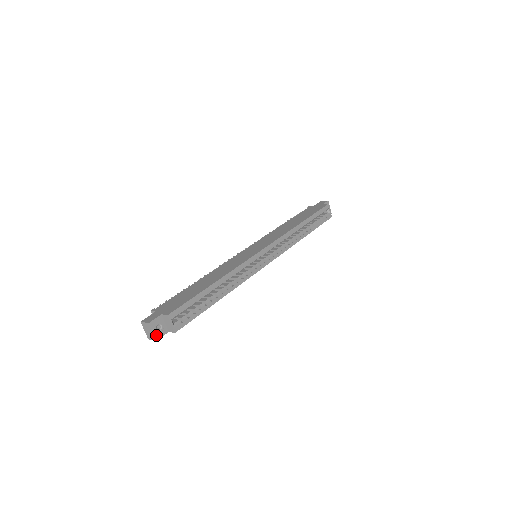
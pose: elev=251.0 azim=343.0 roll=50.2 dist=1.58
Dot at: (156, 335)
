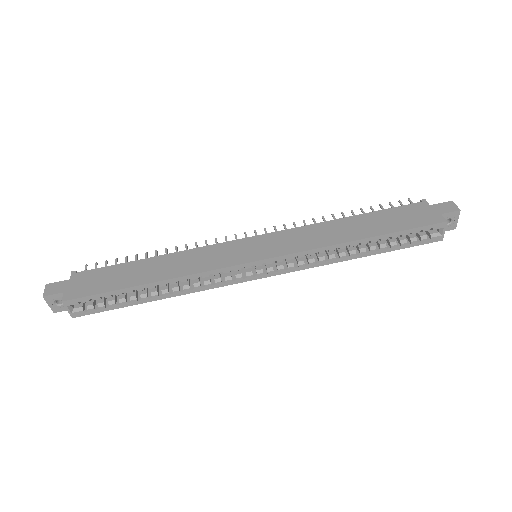
Dot at: (54, 308)
